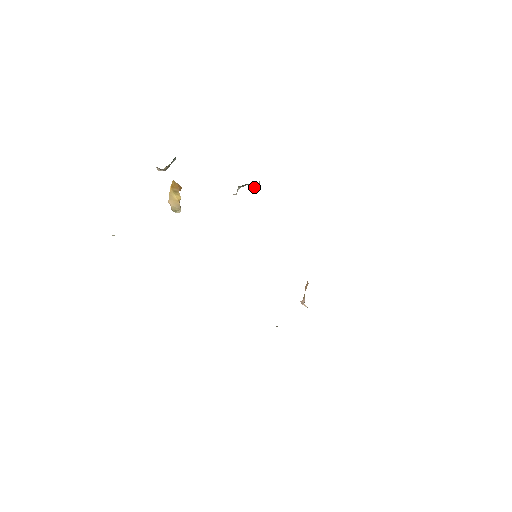
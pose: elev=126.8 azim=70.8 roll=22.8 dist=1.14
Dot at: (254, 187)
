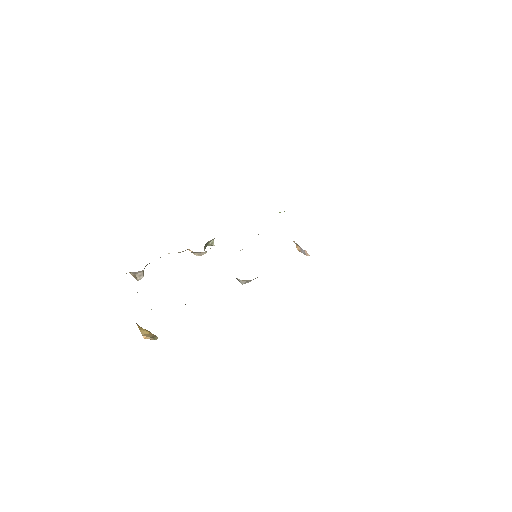
Dot at: (212, 245)
